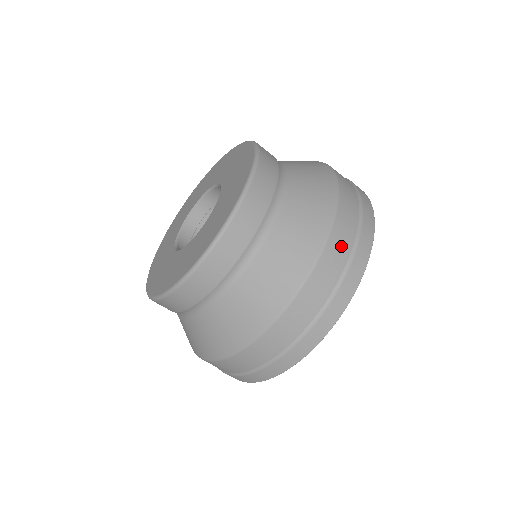
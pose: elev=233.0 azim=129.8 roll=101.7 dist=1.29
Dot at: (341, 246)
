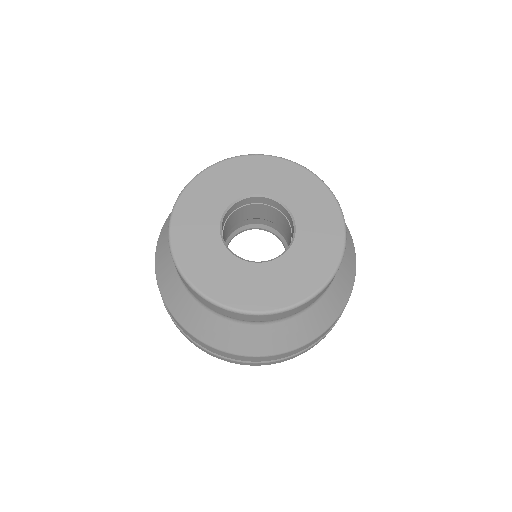
Dot at: occluded
